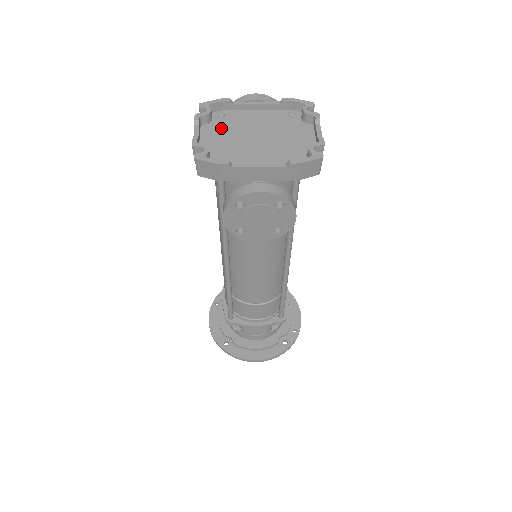
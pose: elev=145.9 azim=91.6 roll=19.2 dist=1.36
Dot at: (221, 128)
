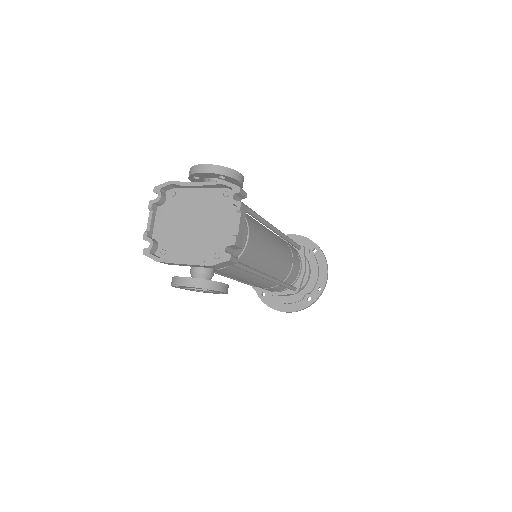
Dot at: (170, 211)
